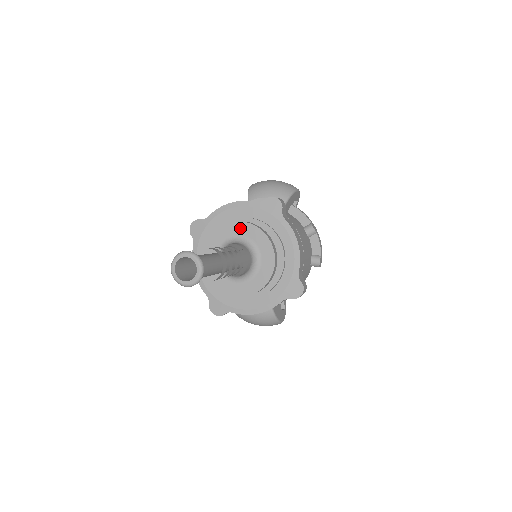
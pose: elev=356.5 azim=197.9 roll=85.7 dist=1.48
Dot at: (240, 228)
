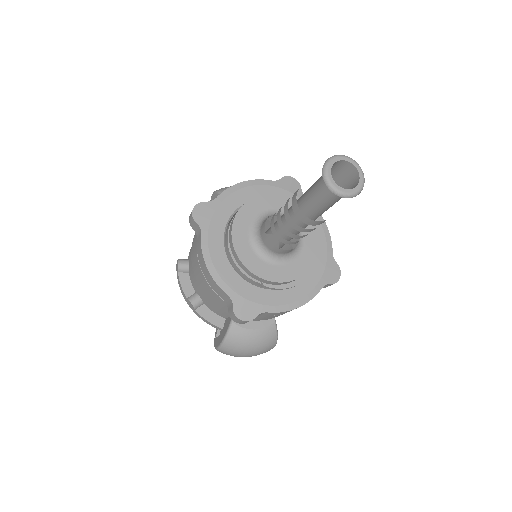
Dot at: (272, 202)
